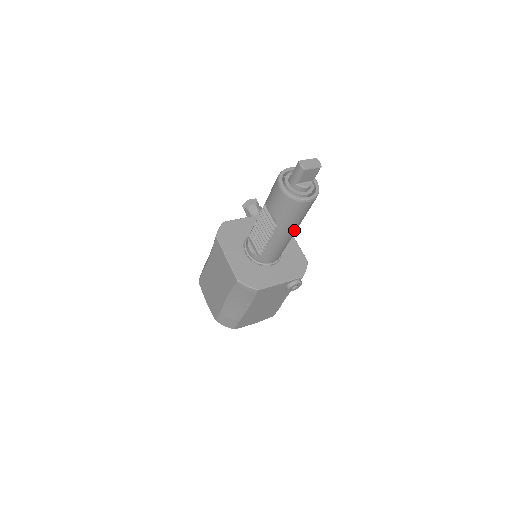
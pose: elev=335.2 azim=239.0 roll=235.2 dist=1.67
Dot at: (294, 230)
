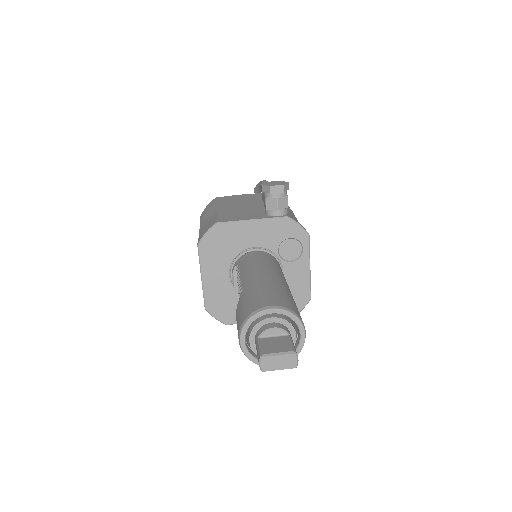
Dot at: occluded
